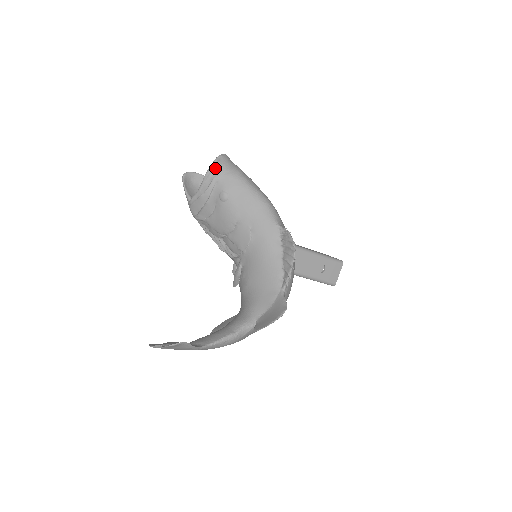
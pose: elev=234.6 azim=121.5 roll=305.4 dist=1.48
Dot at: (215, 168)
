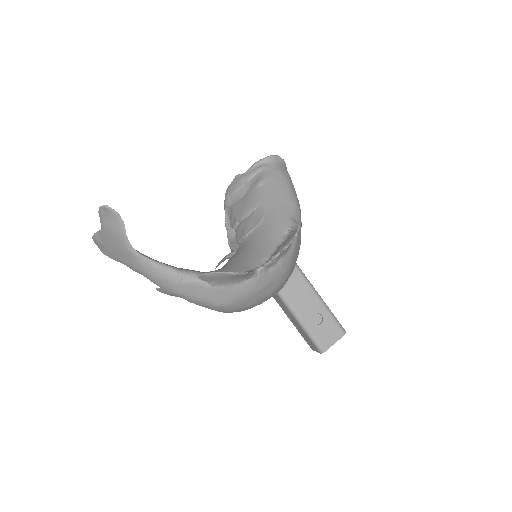
Dot at: (268, 160)
